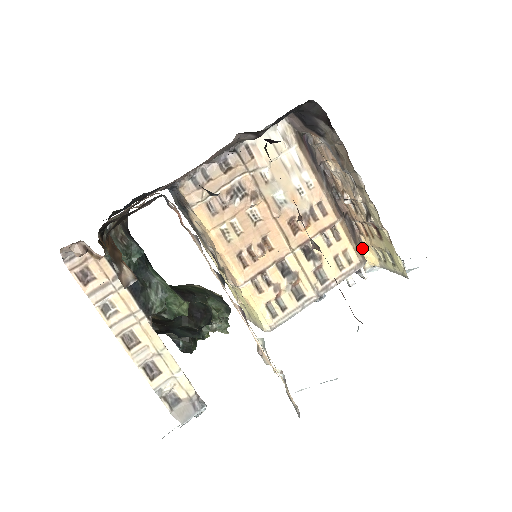
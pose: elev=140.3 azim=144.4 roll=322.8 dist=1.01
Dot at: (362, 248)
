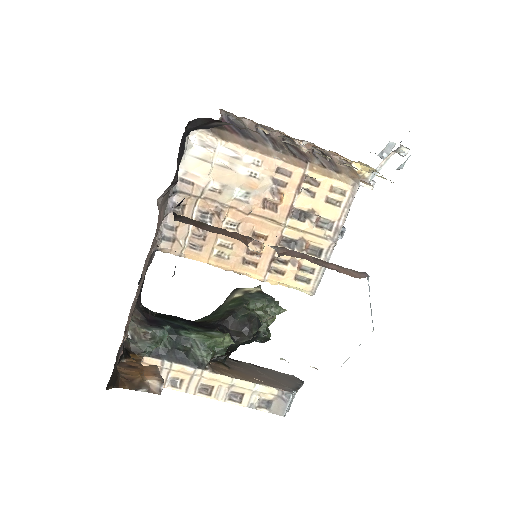
Dot at: (349, 167)
